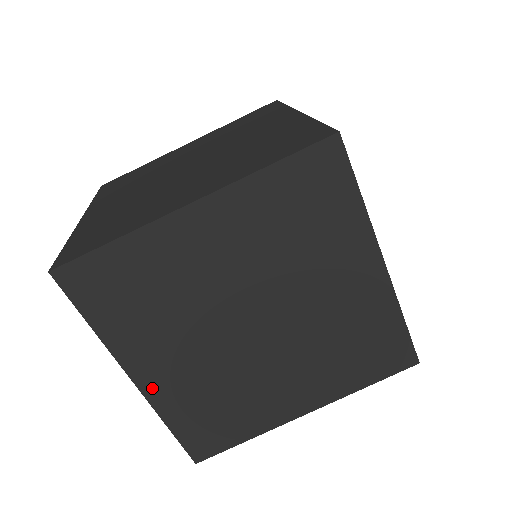
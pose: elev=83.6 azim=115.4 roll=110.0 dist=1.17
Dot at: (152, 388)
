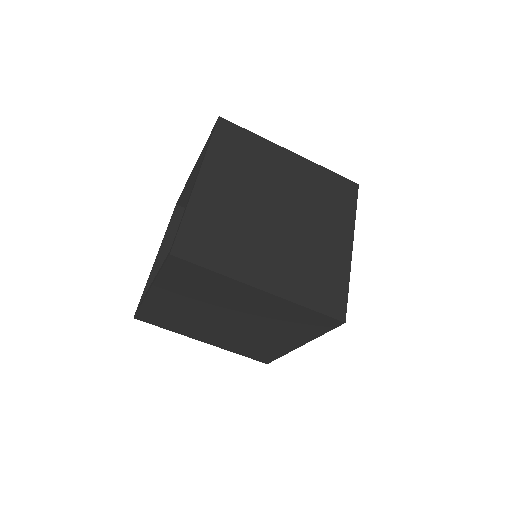
Dot at: (154, 298)
